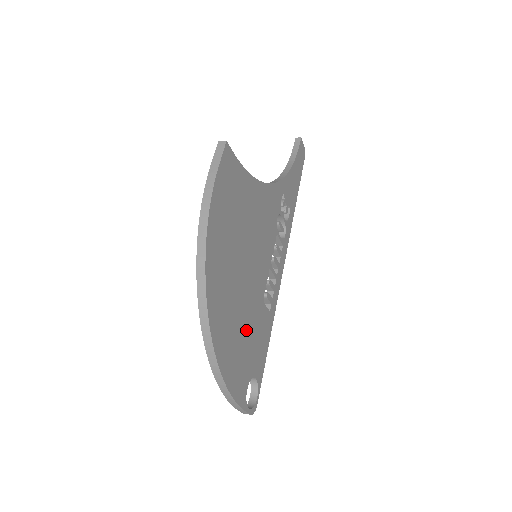
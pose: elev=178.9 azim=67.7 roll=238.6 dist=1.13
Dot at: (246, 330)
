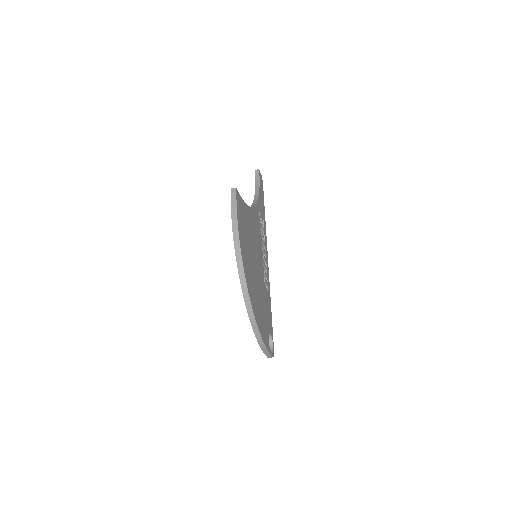
Dot at: (262, 303)
